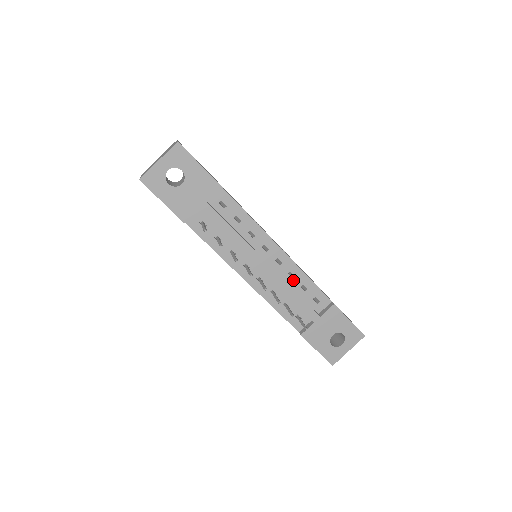
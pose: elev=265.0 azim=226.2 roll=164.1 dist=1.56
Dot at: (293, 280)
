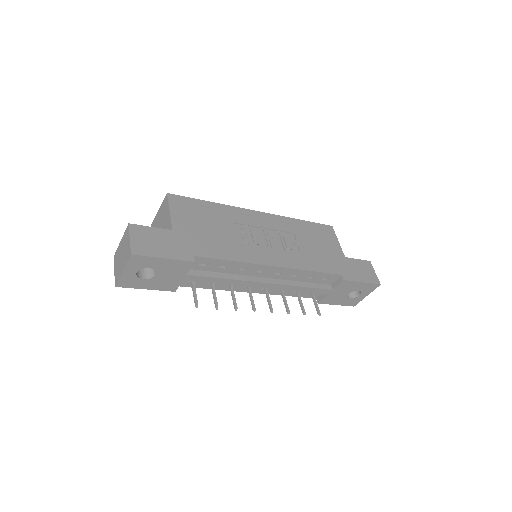
Dot at: (297, 277)
